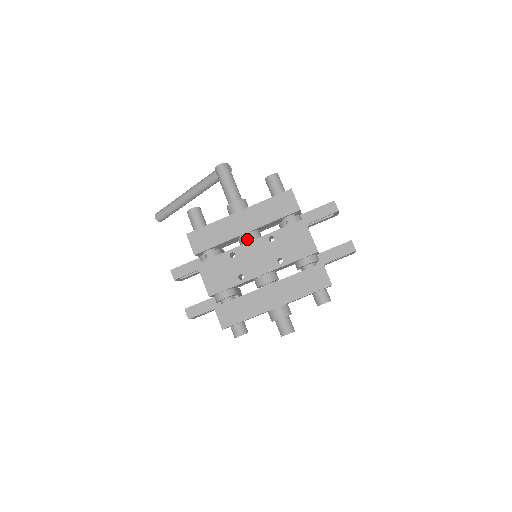
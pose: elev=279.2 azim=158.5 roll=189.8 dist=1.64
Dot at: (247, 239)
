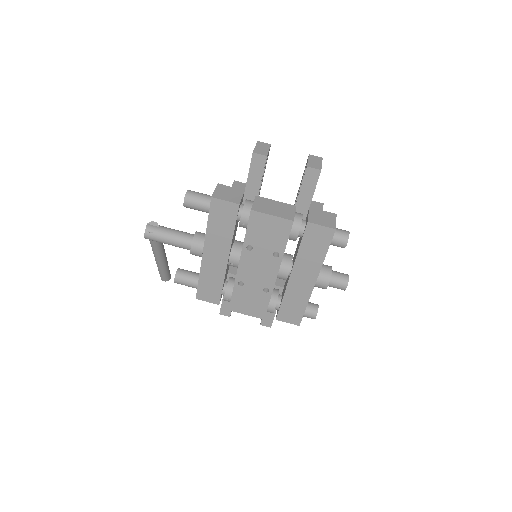
Dot at: (235, 264)
